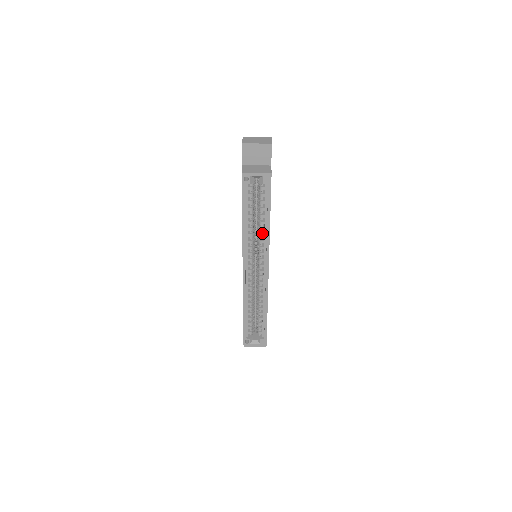
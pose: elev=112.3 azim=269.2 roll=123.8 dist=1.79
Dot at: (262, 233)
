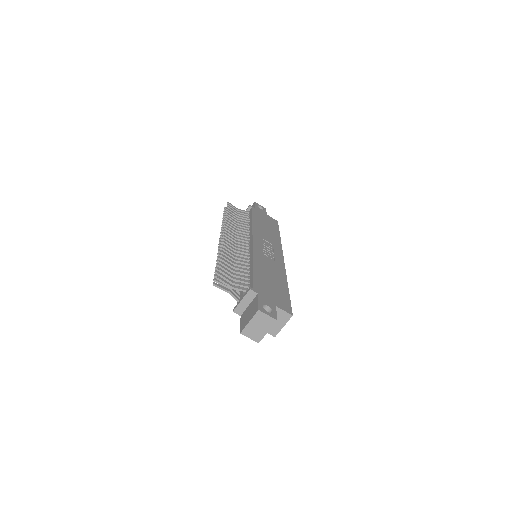
Dot at: occluded
